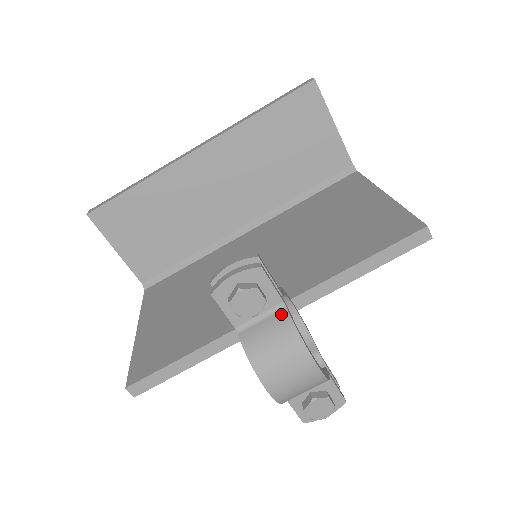
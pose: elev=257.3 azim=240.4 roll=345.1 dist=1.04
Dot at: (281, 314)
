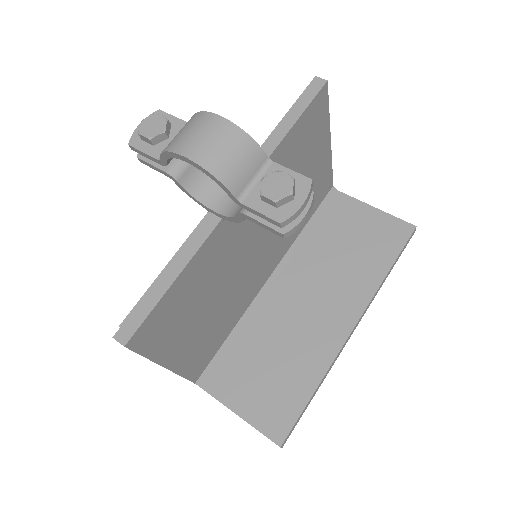
Dot at: occluded
